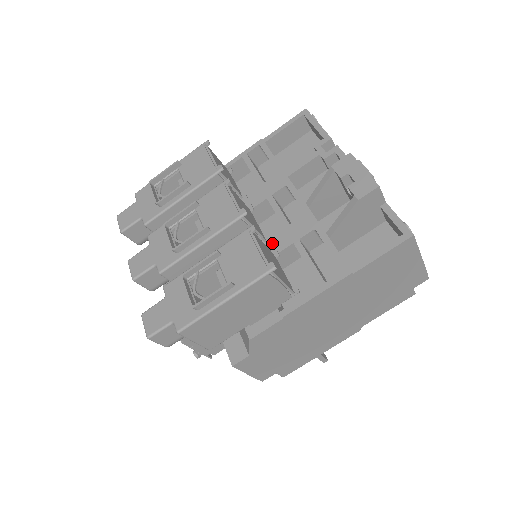
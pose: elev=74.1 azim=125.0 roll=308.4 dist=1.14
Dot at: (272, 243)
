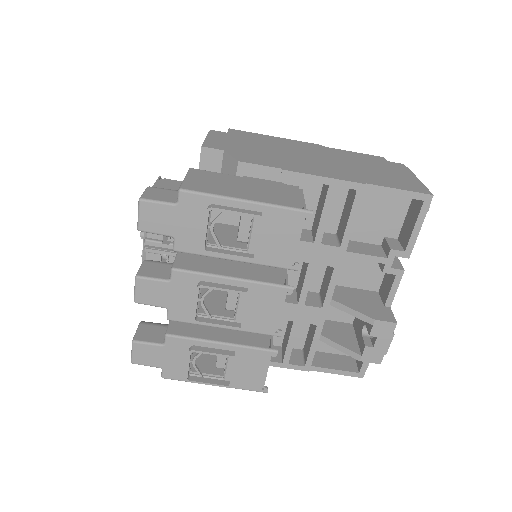
Dot at: occluded
